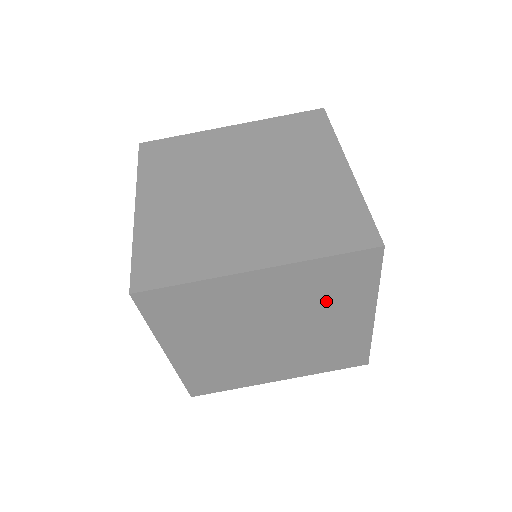
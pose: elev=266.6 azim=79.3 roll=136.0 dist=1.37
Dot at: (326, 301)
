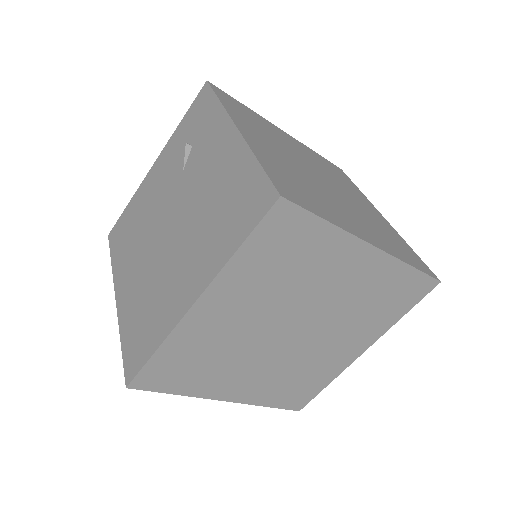
Dot at: occluded
